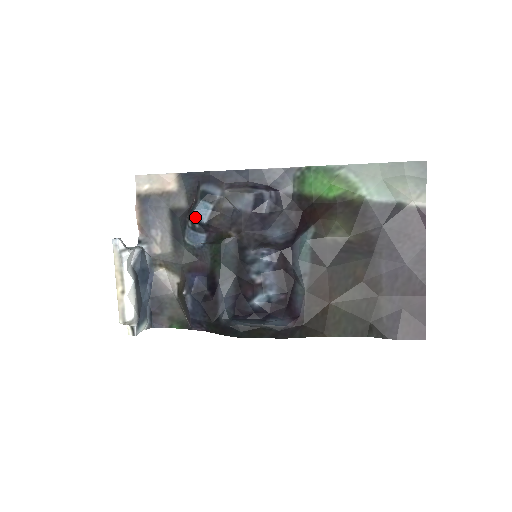
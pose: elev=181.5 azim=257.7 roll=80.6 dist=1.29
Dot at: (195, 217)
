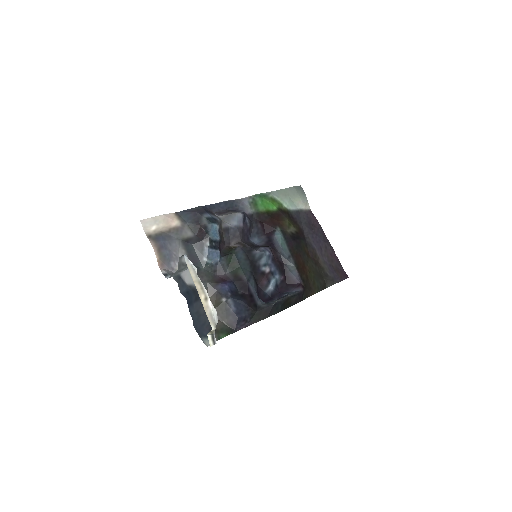
Dot at: (212, 236)
